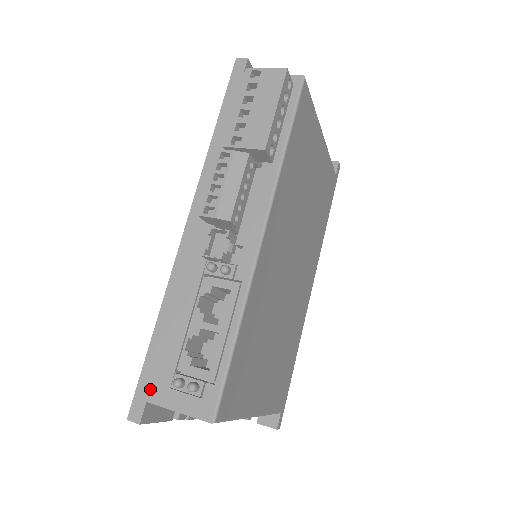
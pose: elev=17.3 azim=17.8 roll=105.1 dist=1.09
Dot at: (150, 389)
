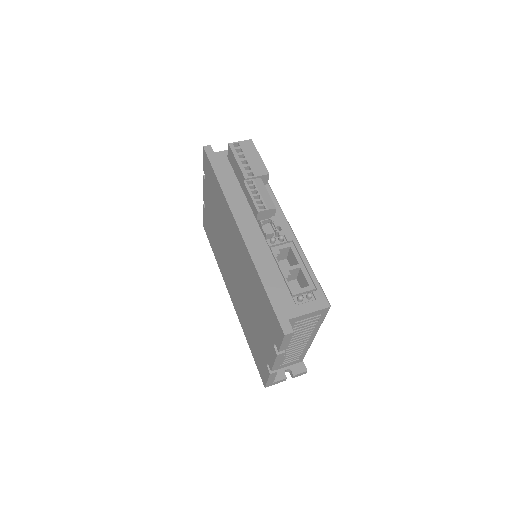
Dot at: (285, 313)
